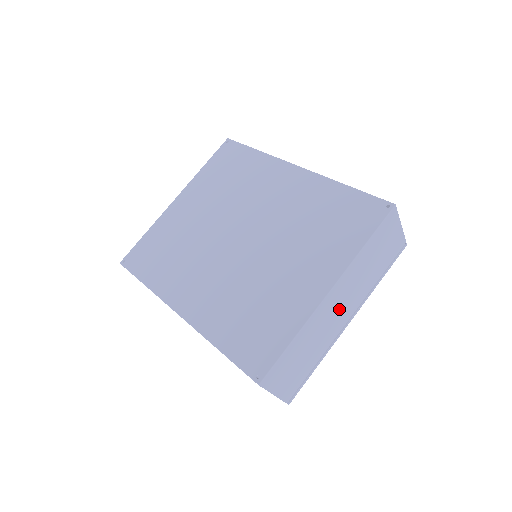
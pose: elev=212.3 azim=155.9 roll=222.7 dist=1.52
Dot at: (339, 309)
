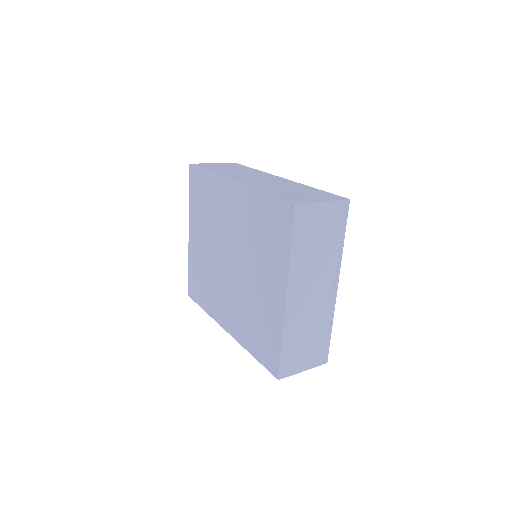
Dot at: (312, 295)
